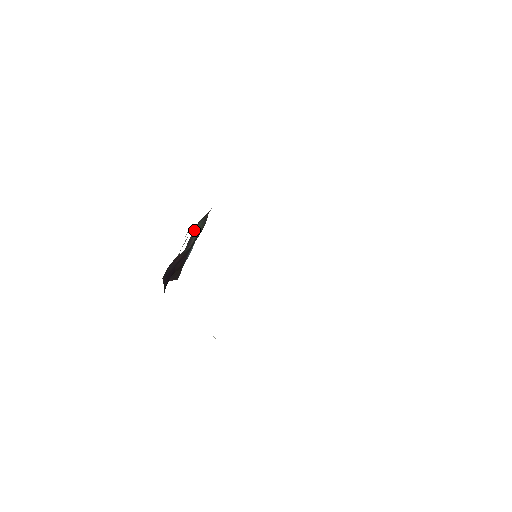
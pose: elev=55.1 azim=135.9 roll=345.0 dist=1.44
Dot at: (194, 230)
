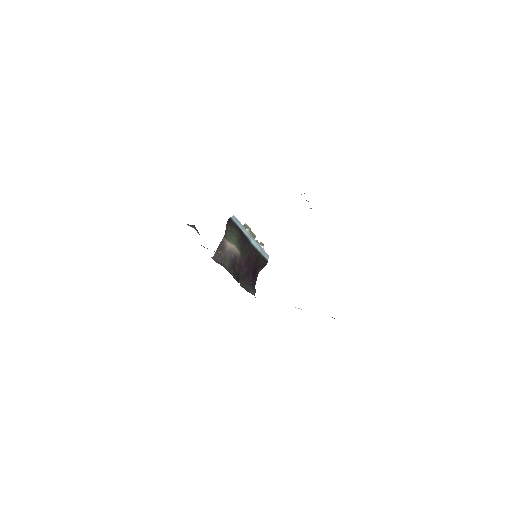
Dot at: occluded
